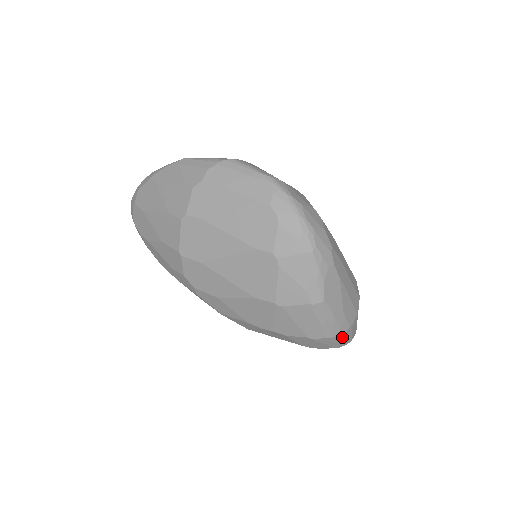
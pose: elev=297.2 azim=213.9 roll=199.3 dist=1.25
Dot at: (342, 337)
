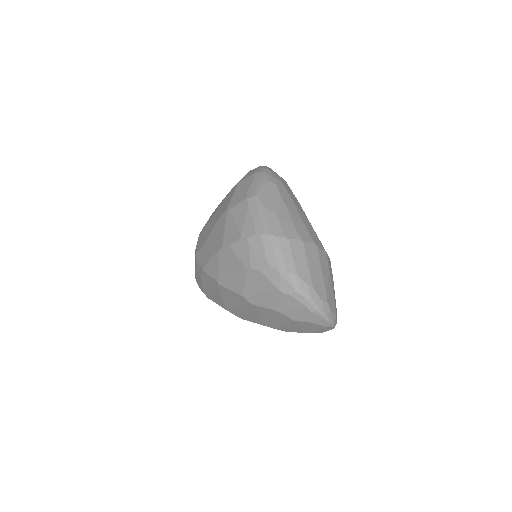
Dot at: (275, 244)
